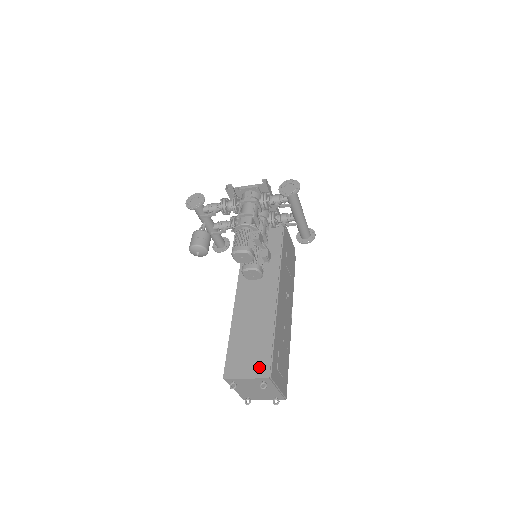
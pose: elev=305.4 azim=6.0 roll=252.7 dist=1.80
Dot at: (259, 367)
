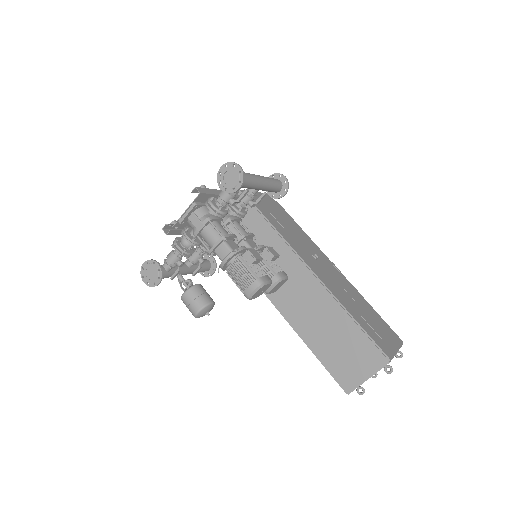
Dot at: (370, 360)
